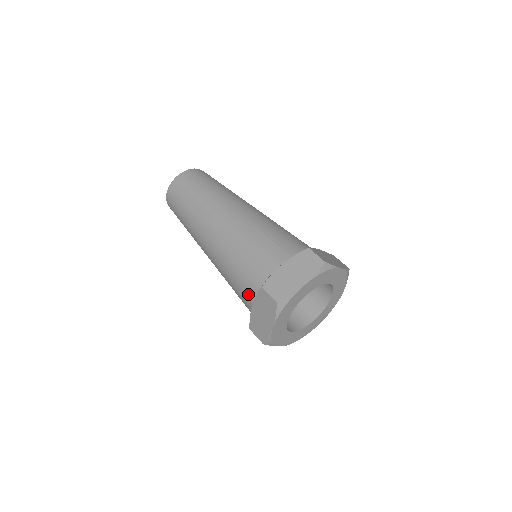
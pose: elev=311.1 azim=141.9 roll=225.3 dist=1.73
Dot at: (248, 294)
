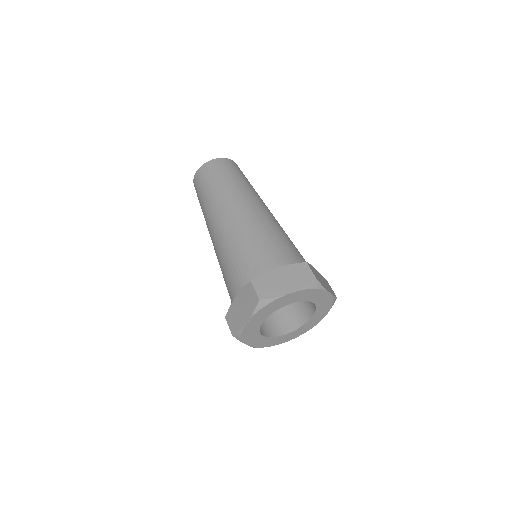
Dot at: occluded
